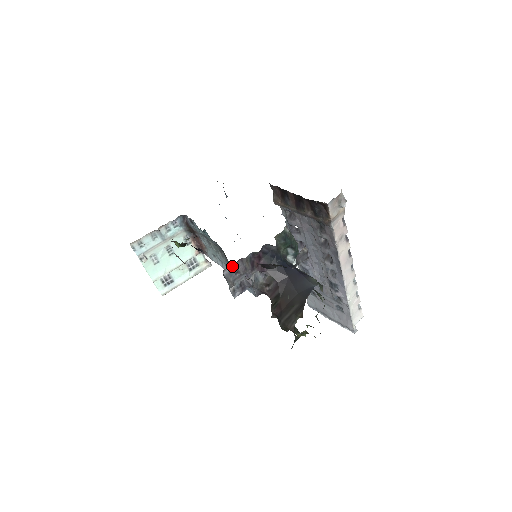
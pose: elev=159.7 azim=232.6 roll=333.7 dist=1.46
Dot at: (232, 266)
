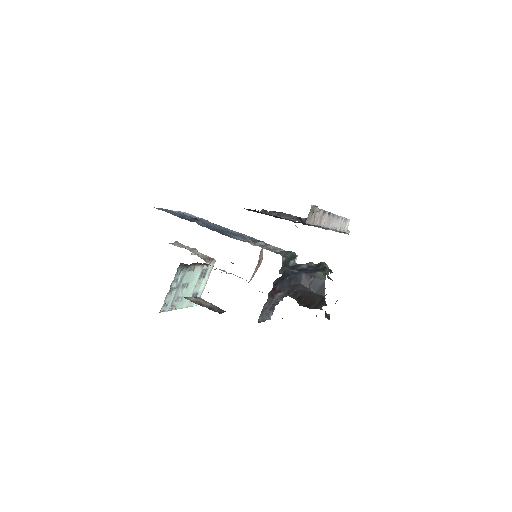
Dot at: (261, 312)
